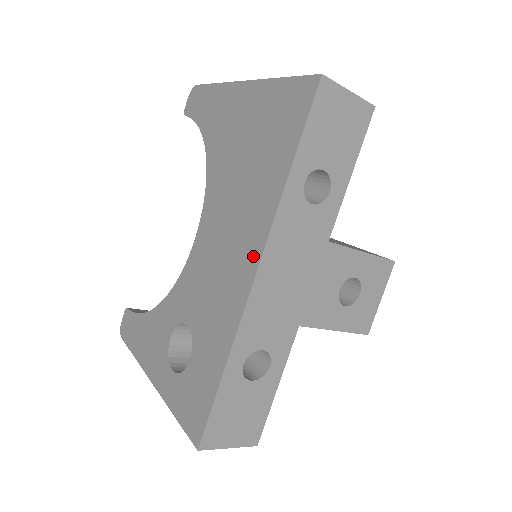
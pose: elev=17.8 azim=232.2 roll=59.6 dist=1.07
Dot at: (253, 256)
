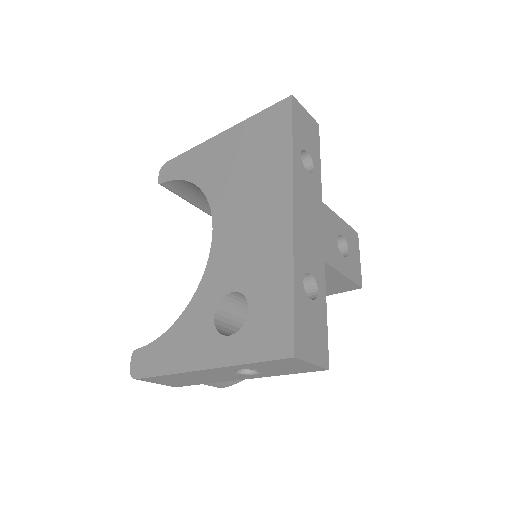
Dot at: (284, 201)
